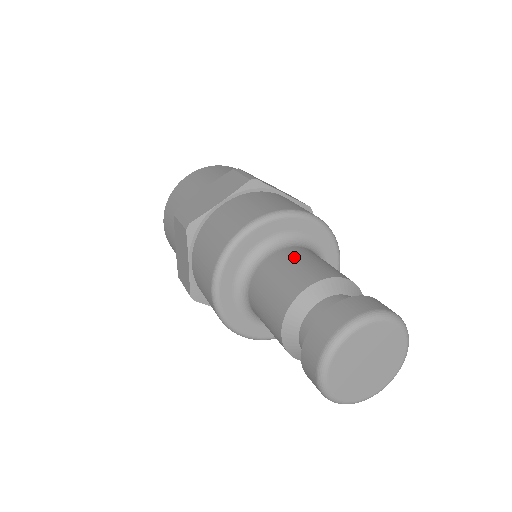
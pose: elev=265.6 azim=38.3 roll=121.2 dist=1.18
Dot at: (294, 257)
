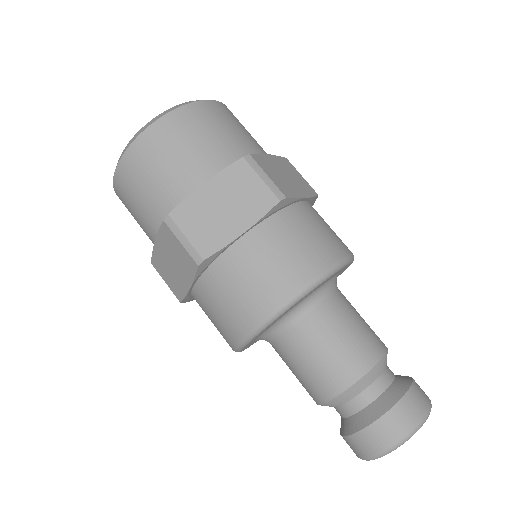
Dot at: (336, 324)
